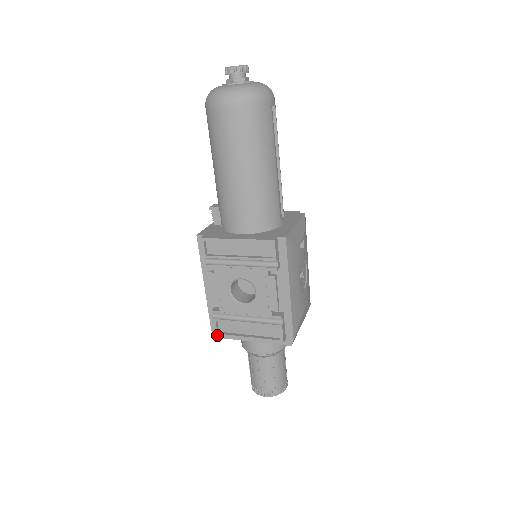
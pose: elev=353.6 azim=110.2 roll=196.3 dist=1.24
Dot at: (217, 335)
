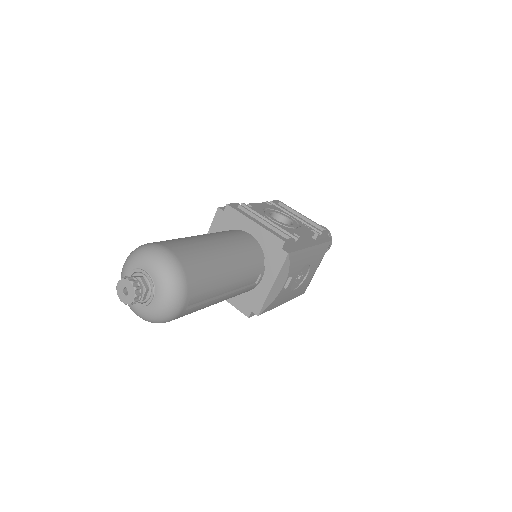
Dot at: occluded
